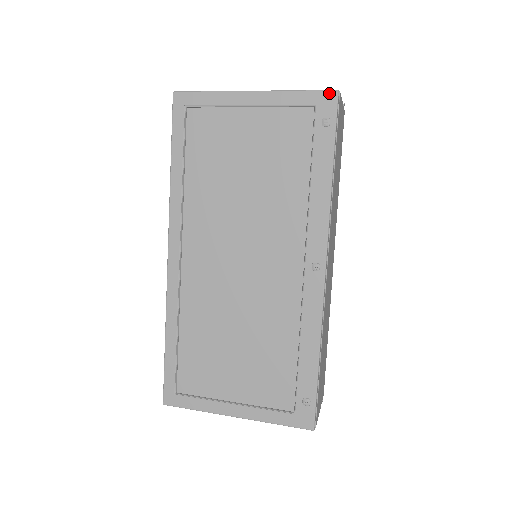
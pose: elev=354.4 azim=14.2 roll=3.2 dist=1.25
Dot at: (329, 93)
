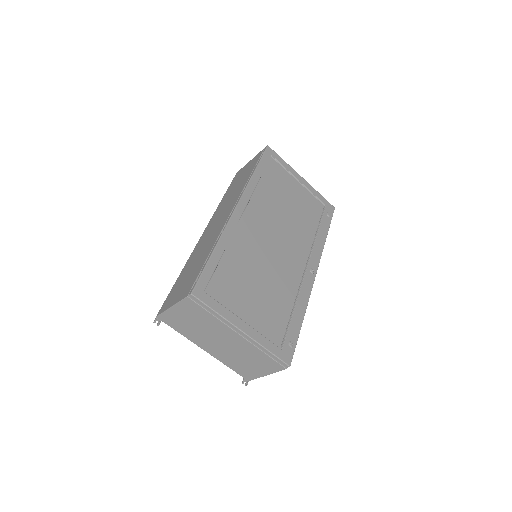
Dot at: (332, 206)
